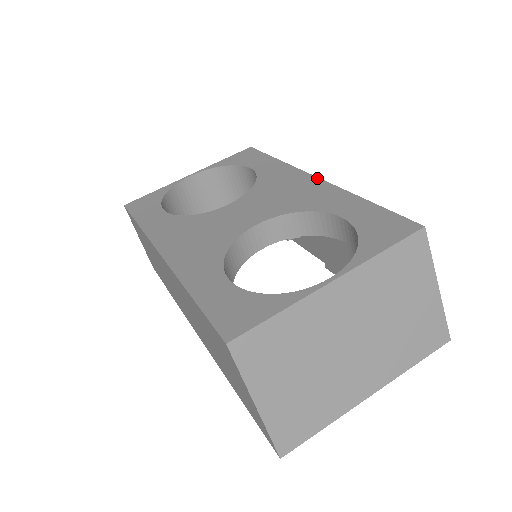
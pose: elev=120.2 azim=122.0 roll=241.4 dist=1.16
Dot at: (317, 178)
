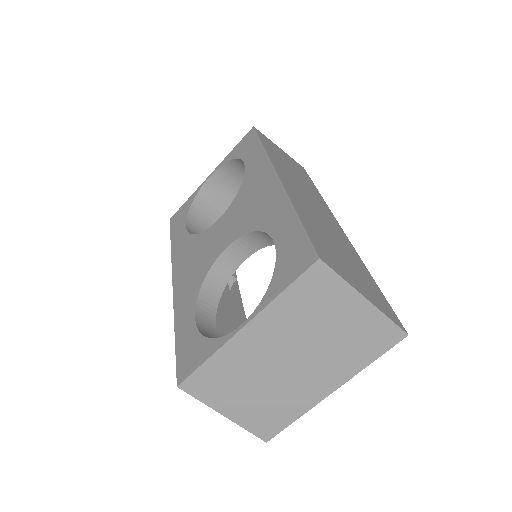
Dot at: (277, 178)
